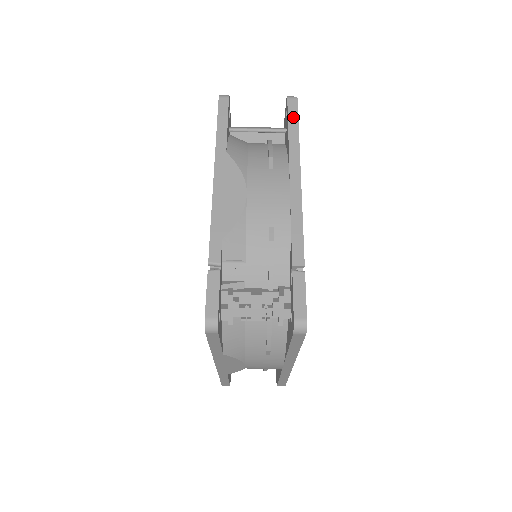
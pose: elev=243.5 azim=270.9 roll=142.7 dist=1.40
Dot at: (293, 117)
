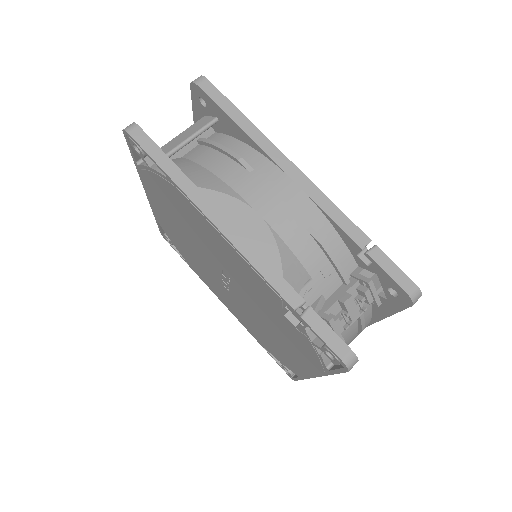
Dot at: (222, 101)
